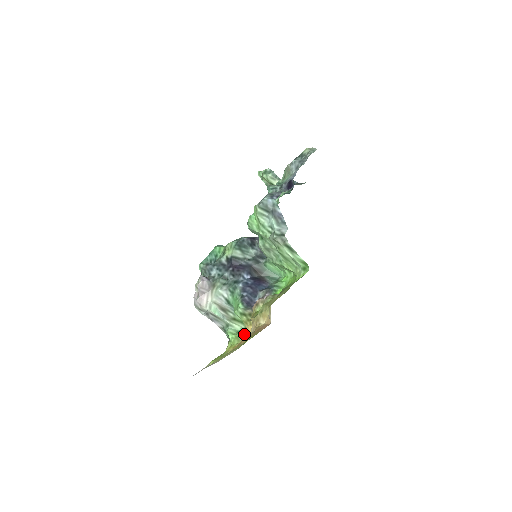
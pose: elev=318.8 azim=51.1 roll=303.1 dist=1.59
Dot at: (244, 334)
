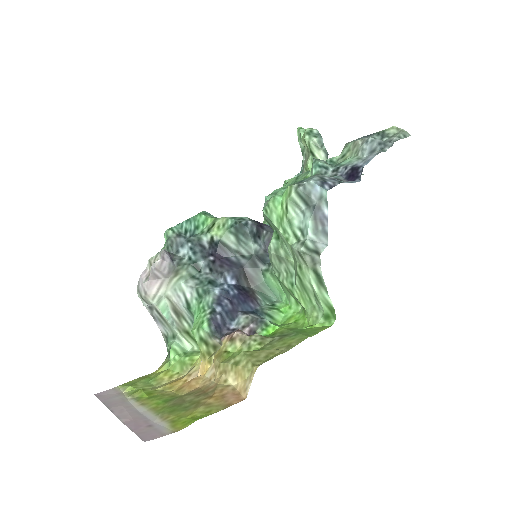
Dot at: (194, 364)
